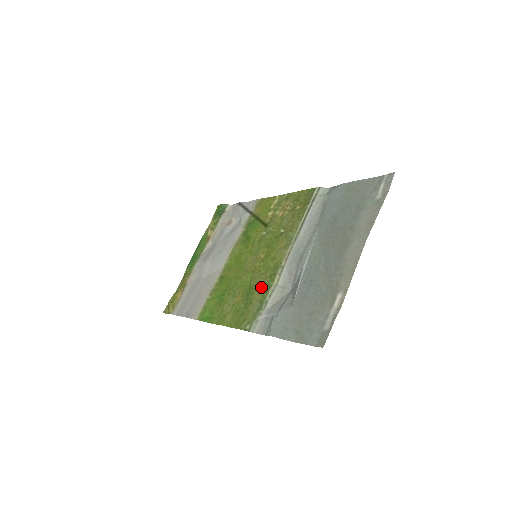
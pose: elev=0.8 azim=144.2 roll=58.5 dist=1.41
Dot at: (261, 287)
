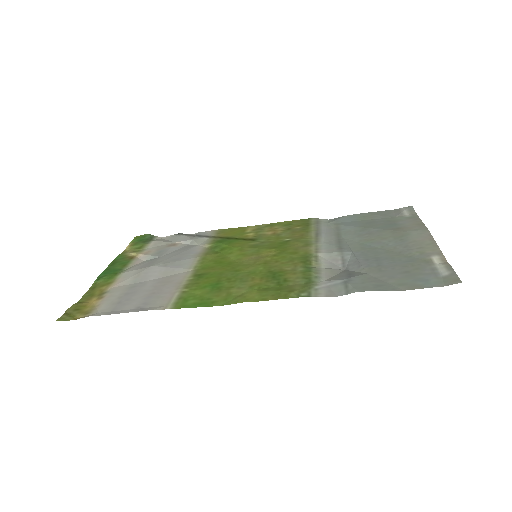
Dot at: (295, 269)
